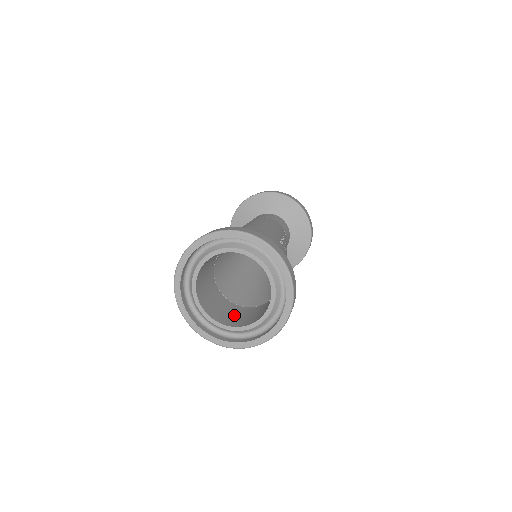
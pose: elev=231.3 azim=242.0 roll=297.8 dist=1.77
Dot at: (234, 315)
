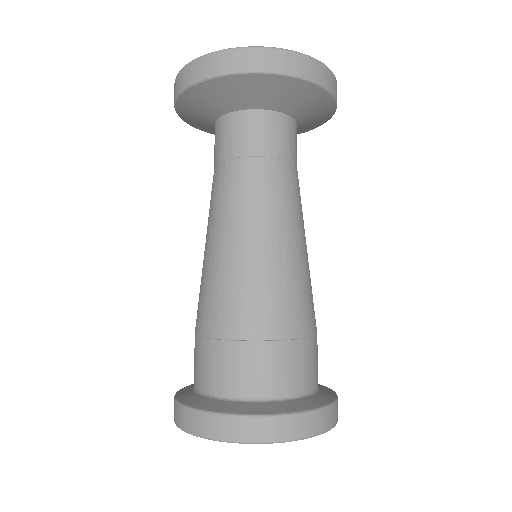
Dot at: occluded
